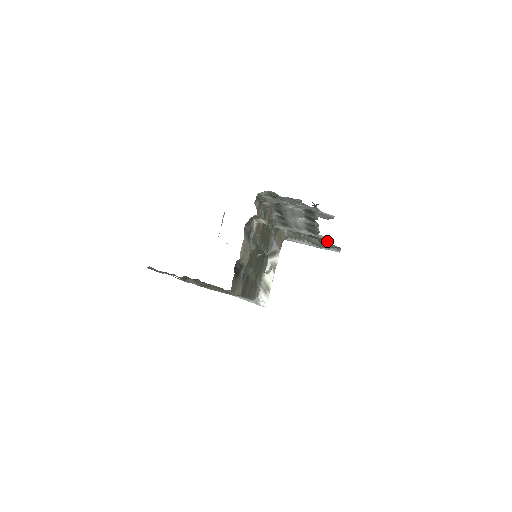
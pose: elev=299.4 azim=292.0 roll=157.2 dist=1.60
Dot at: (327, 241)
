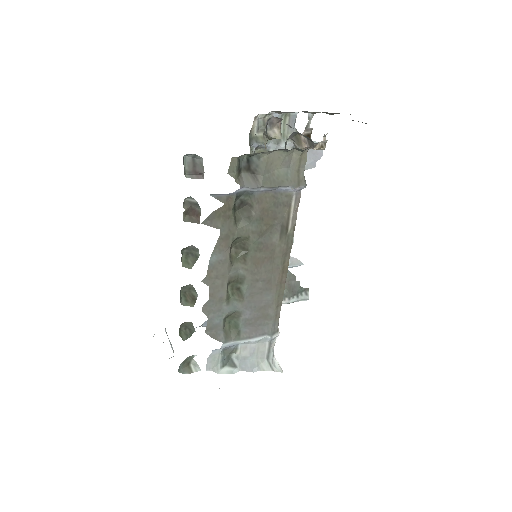
Dot at: (295, 278)
